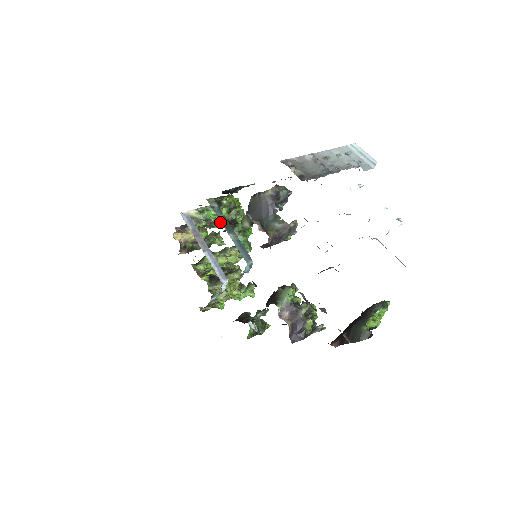
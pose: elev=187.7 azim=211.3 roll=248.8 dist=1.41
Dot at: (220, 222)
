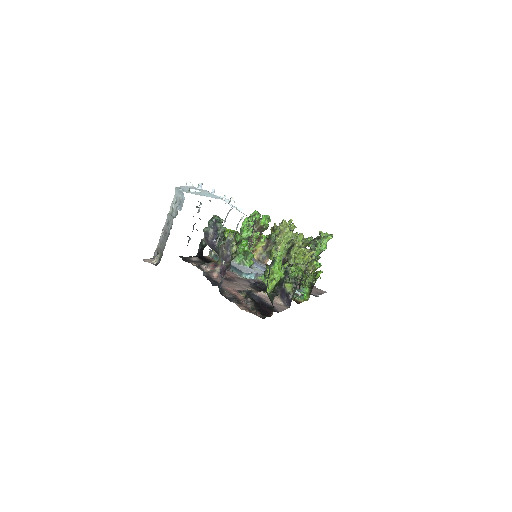
Dot at: (264, 222)
